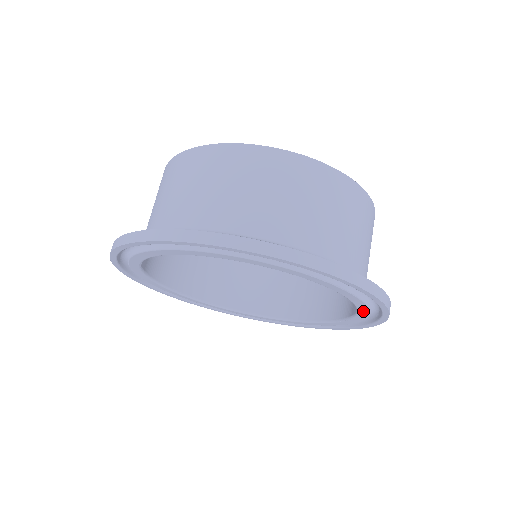
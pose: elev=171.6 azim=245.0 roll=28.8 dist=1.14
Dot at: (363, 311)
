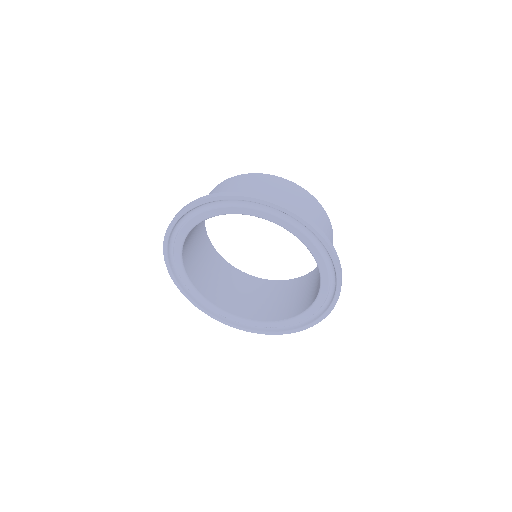
Dot at: (273, 219)
